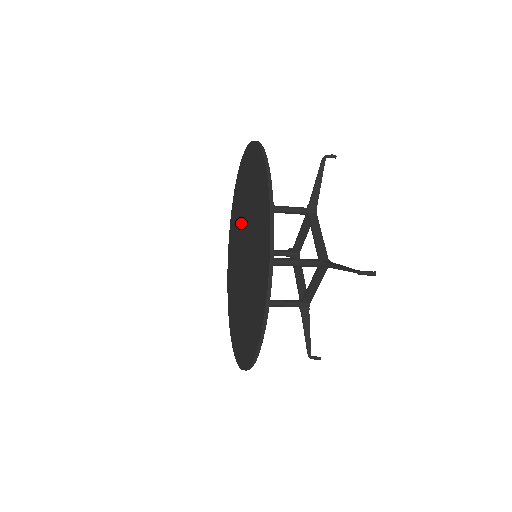
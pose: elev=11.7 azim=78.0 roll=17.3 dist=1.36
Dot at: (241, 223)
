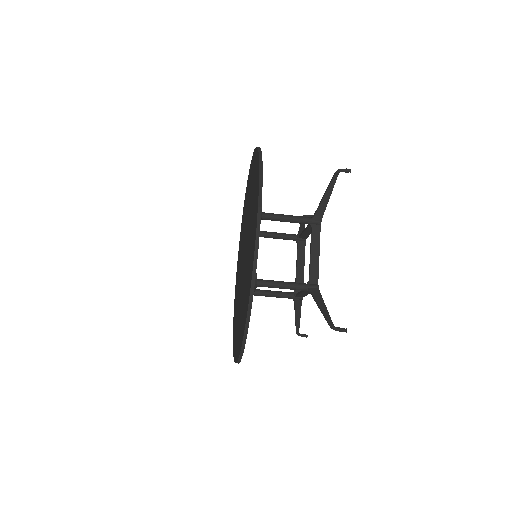
Dot at: (247, 217)
